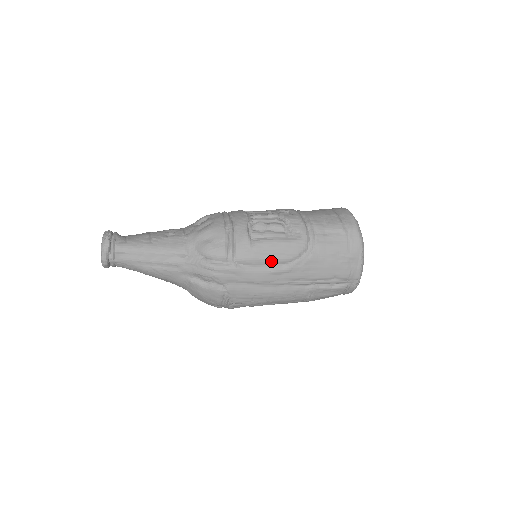
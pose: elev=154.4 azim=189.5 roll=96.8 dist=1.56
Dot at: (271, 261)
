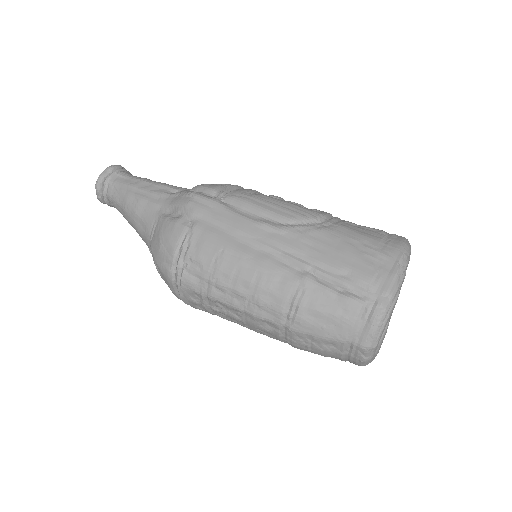
Dot at: (265, 212)
